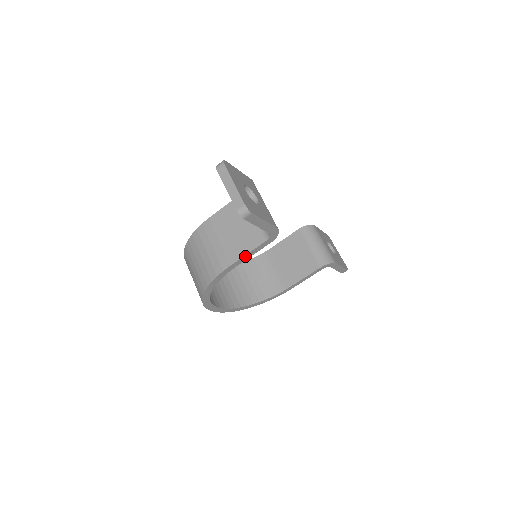
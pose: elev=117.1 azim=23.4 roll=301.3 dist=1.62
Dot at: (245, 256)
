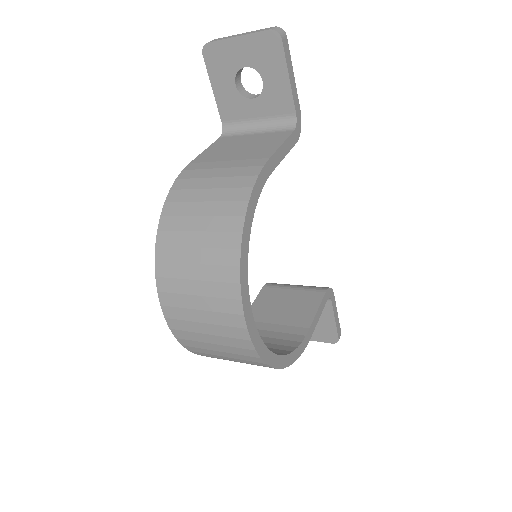
Dot at: (280, 149)
